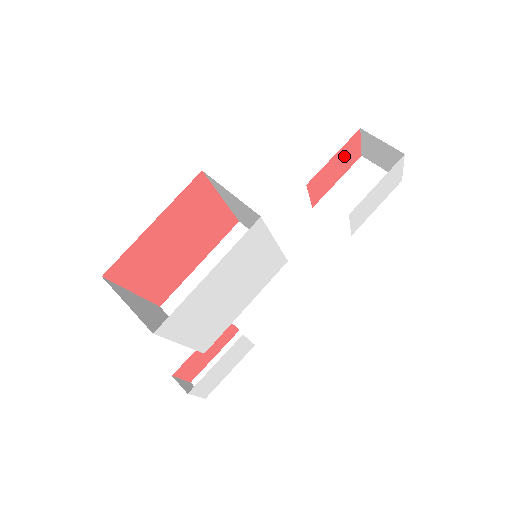
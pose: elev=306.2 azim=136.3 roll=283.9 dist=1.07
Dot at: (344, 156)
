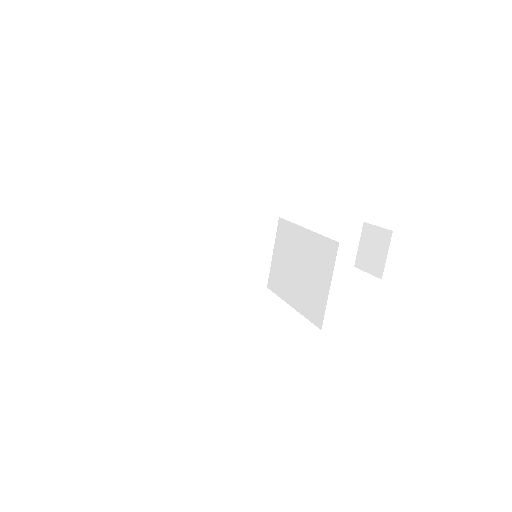
Dot at: occluded
